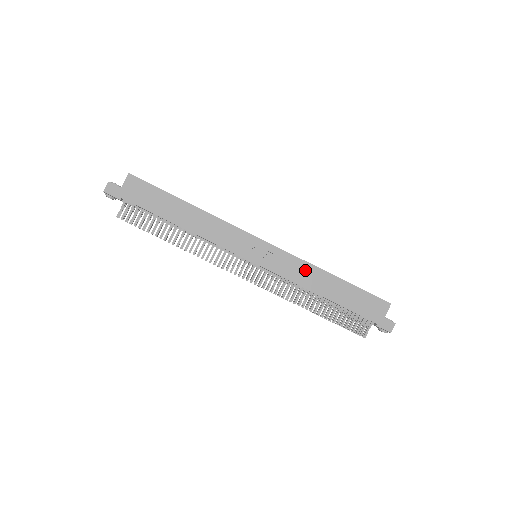
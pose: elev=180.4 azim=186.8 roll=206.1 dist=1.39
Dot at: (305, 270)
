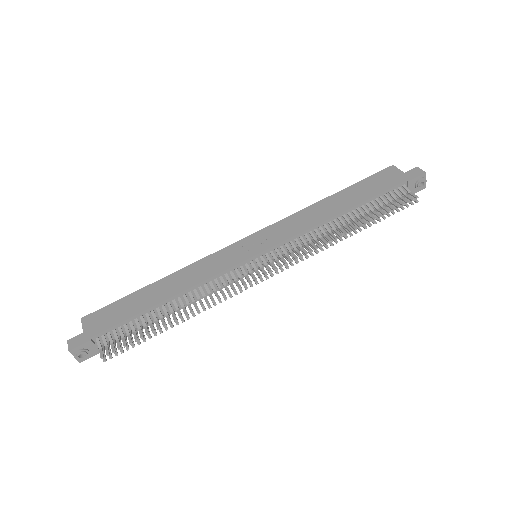
Dot at: (302, 217)
